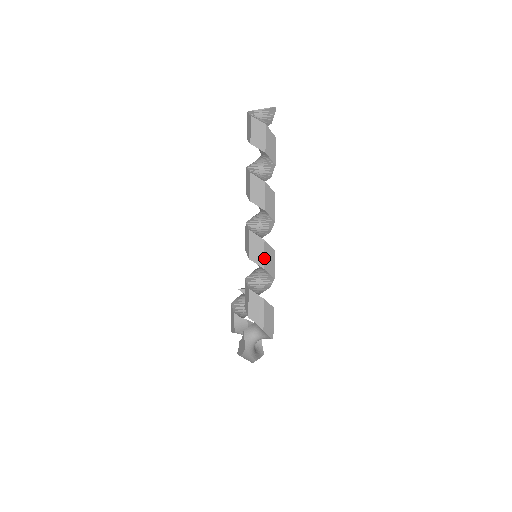
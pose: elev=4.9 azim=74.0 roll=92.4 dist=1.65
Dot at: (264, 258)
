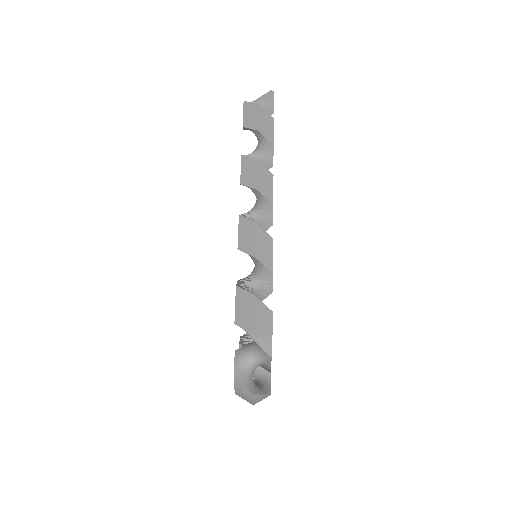
Dot at: (255, 244)
